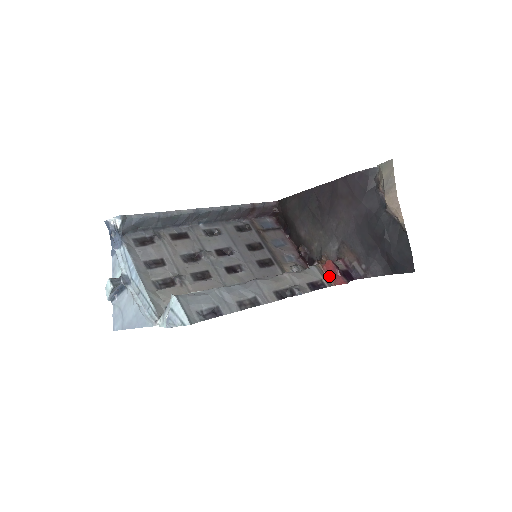
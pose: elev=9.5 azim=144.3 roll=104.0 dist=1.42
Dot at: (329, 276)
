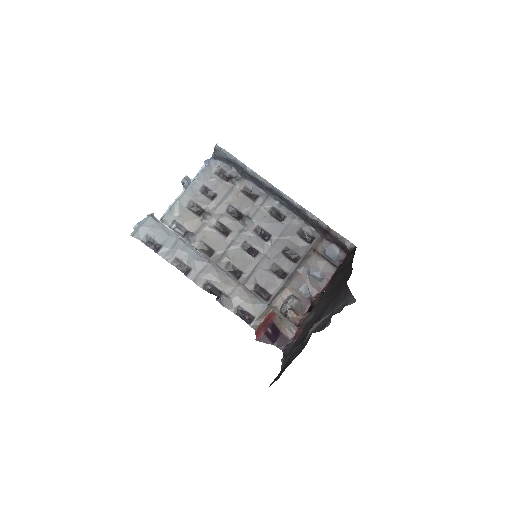
Dot at: (263, 323)
